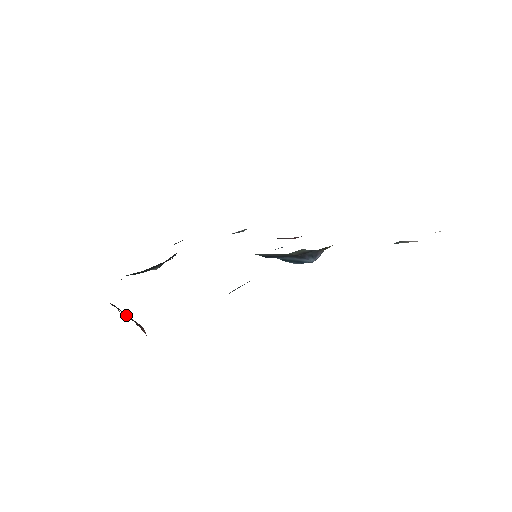
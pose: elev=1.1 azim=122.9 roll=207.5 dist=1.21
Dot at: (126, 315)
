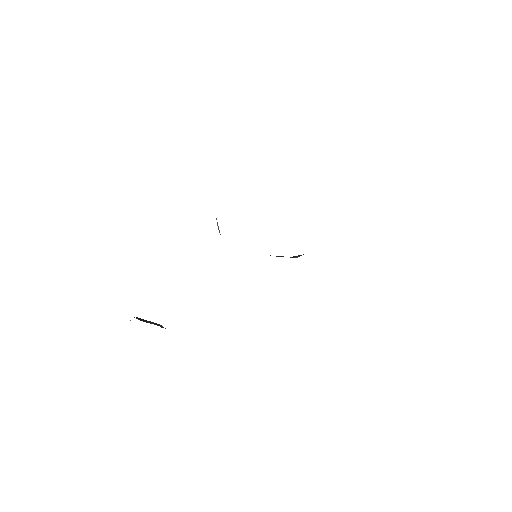
Dot at: (151, 323)
